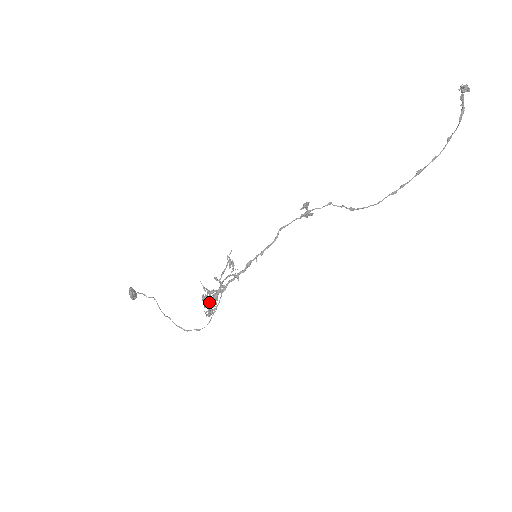
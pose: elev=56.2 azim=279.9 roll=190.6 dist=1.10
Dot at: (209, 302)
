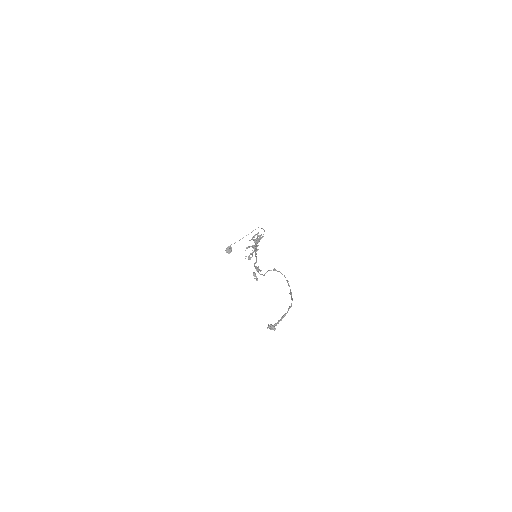
Dot at: occluded
